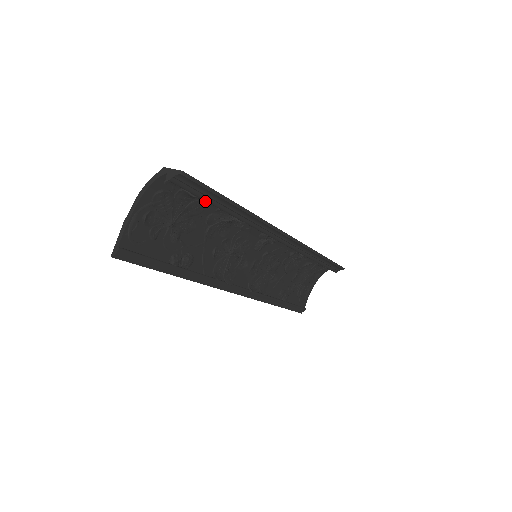
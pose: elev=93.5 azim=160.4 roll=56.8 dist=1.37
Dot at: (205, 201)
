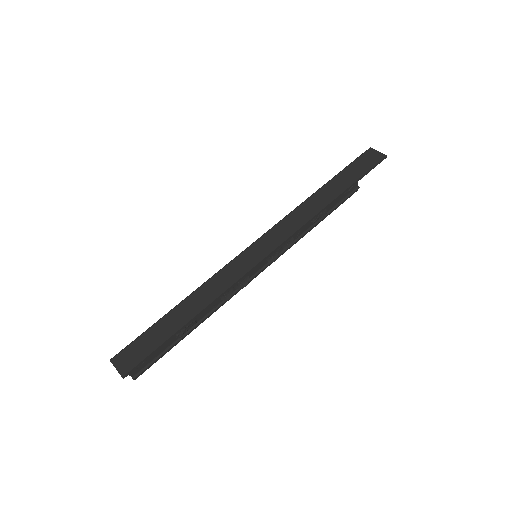
Dot at: occluded
